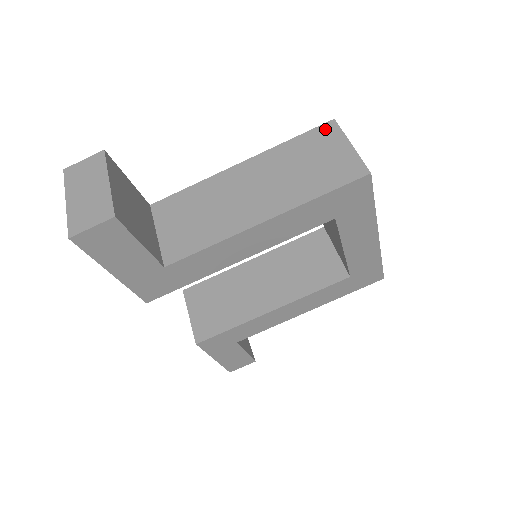
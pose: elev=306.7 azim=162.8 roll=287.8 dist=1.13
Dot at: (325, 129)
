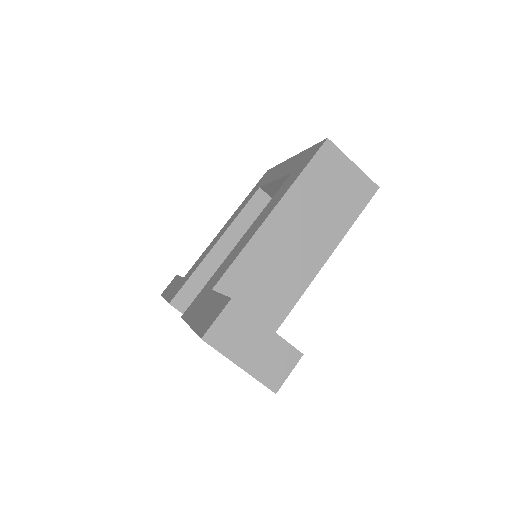
Dot at: (326, 152)
